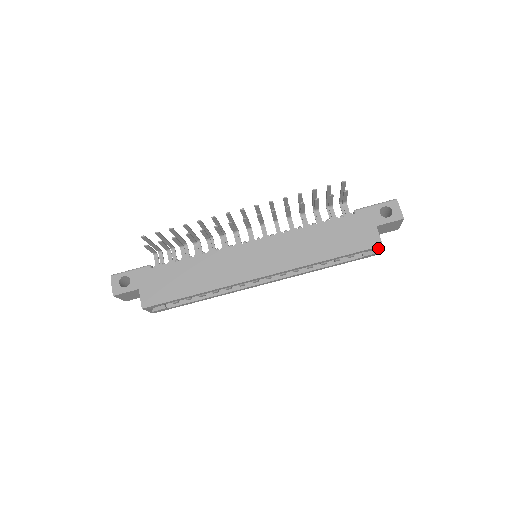
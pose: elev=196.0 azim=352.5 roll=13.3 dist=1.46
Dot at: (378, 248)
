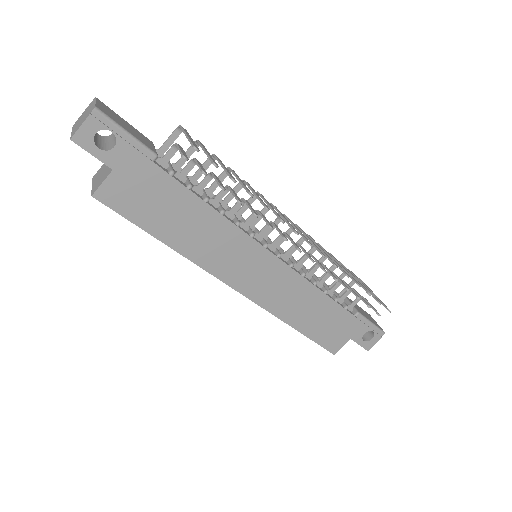
Dot at: occluded
